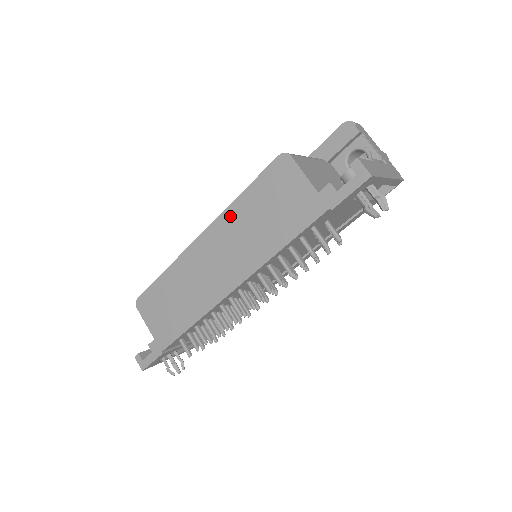
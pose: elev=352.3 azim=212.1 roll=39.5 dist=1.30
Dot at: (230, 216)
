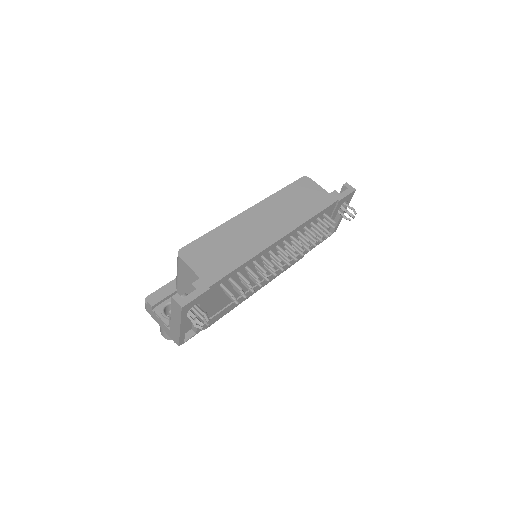
Dot at: (273, 200)
